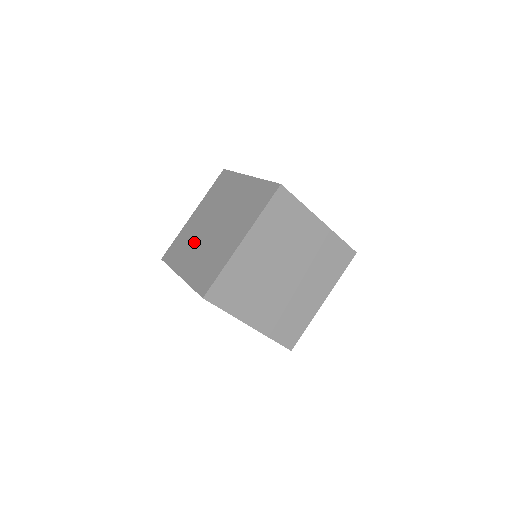
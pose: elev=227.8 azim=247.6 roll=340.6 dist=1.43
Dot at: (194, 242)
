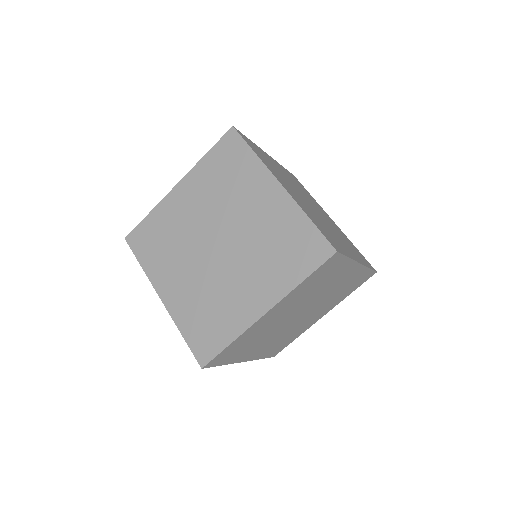
Dot at: (182, 251)
